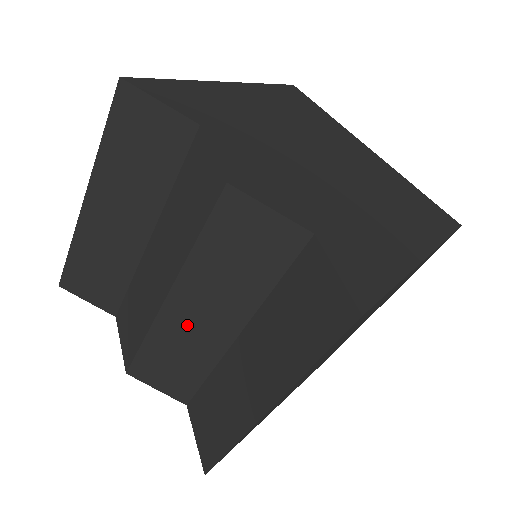
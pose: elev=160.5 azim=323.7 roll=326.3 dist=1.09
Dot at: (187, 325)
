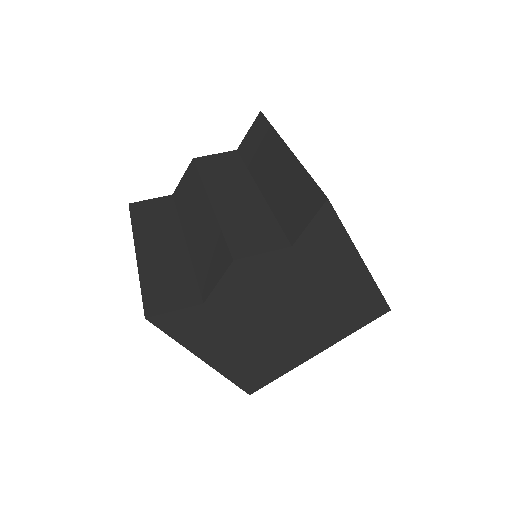
Dot at: (233, 205)
